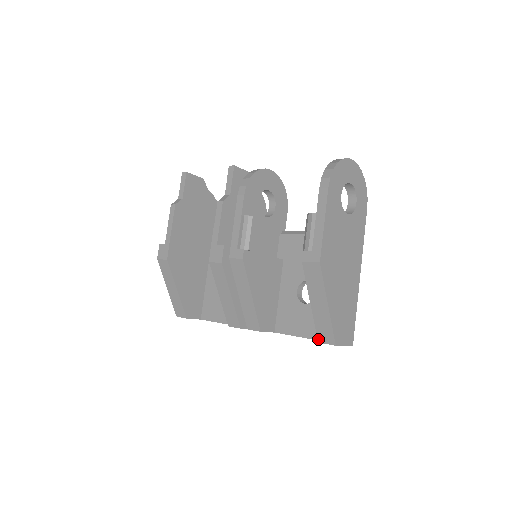
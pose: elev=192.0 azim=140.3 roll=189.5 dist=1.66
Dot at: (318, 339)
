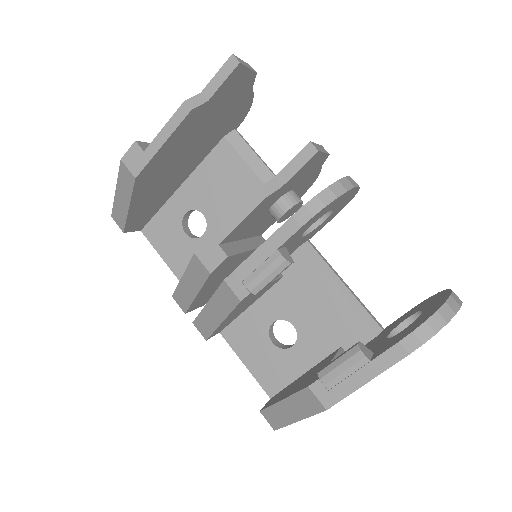
Dot at: (262, 411)
